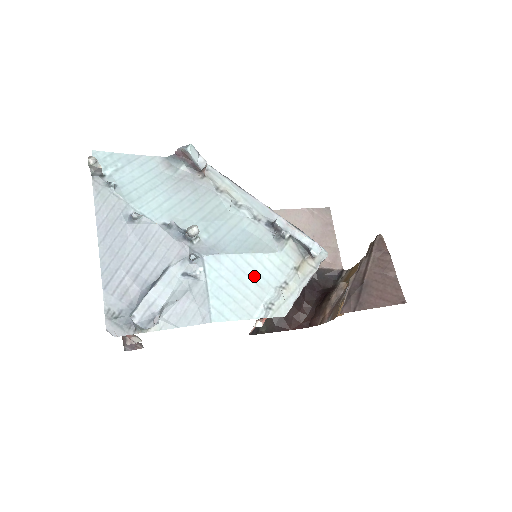
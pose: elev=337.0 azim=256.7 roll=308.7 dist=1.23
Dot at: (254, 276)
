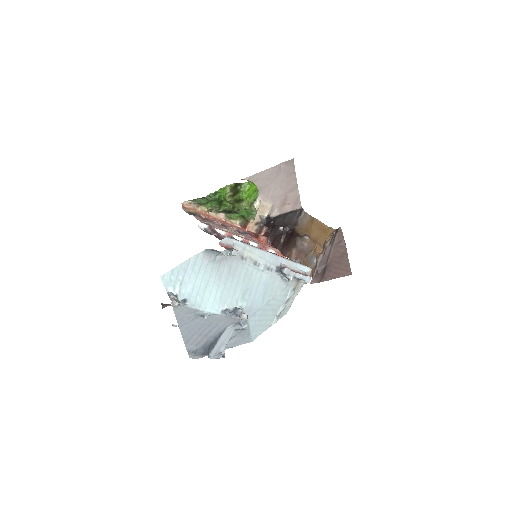
Dot at: (272, 308)
